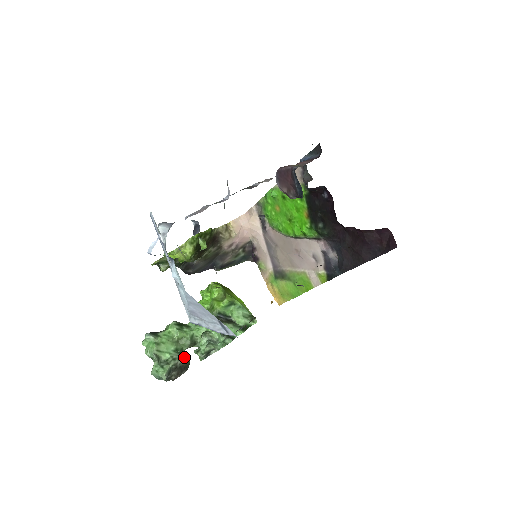
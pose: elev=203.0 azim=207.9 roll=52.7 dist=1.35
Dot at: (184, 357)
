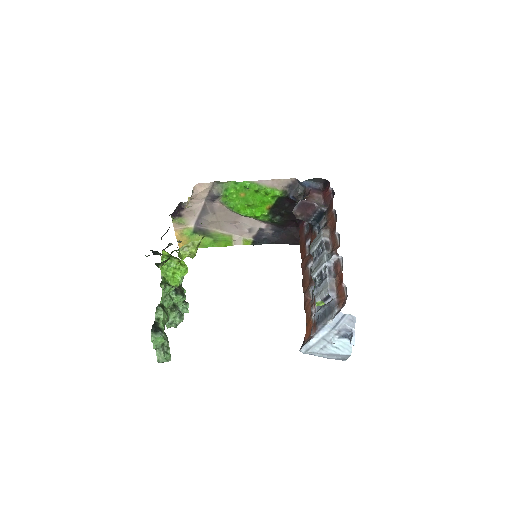
Dot at: (165, 333)
